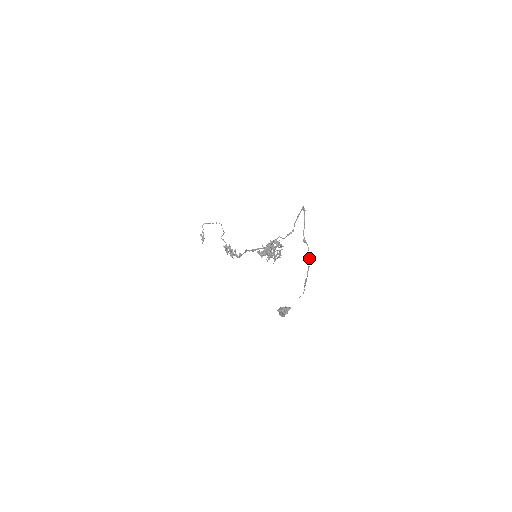
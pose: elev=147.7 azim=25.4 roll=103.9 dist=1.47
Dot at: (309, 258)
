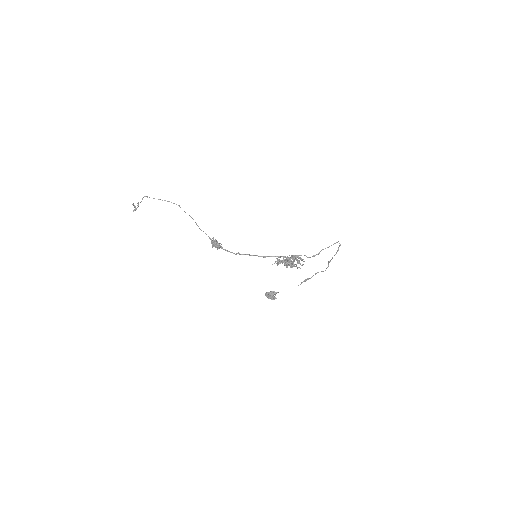
Dot at: occluded
